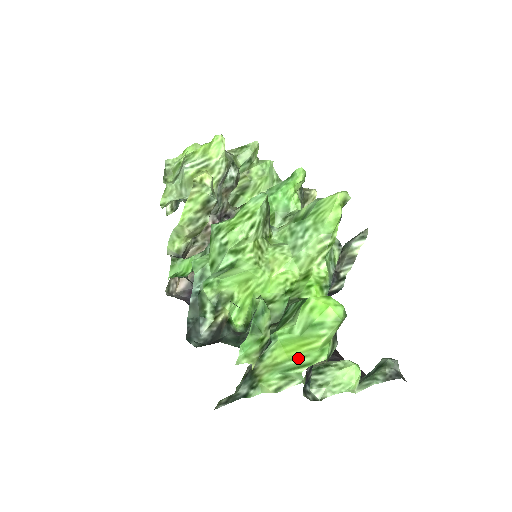
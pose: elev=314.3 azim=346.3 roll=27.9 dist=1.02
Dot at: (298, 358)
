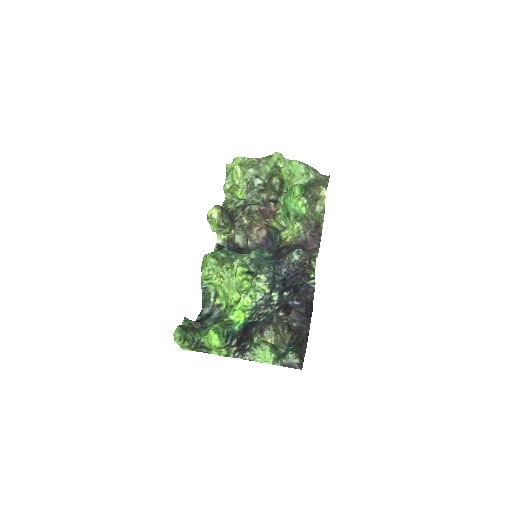
Dot at: occluded
